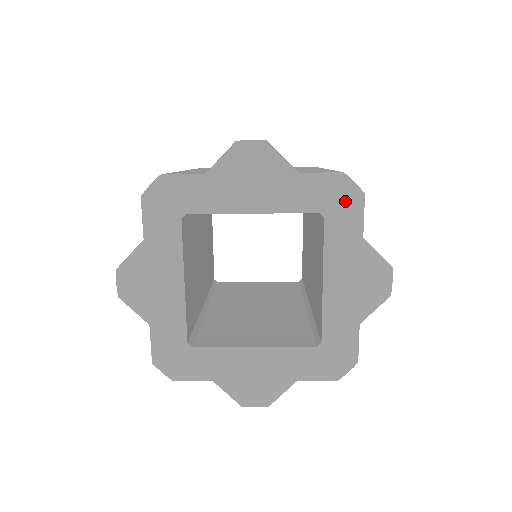
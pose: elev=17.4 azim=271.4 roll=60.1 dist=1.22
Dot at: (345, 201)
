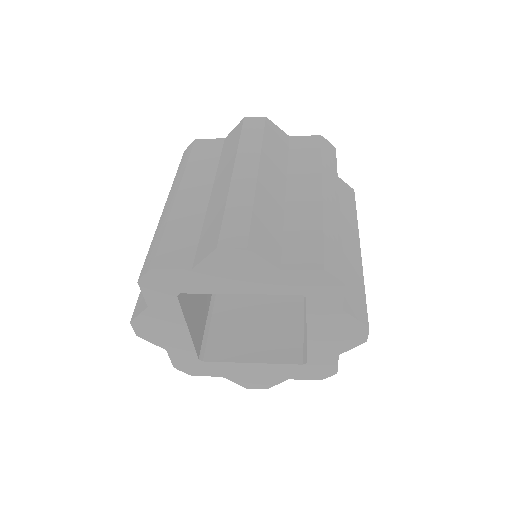
Dot at: (326, 288)
